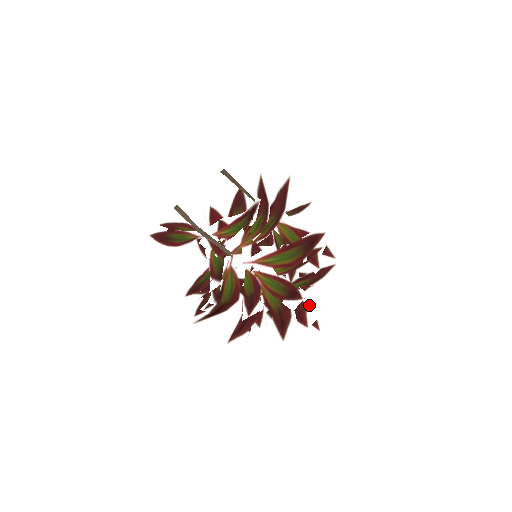
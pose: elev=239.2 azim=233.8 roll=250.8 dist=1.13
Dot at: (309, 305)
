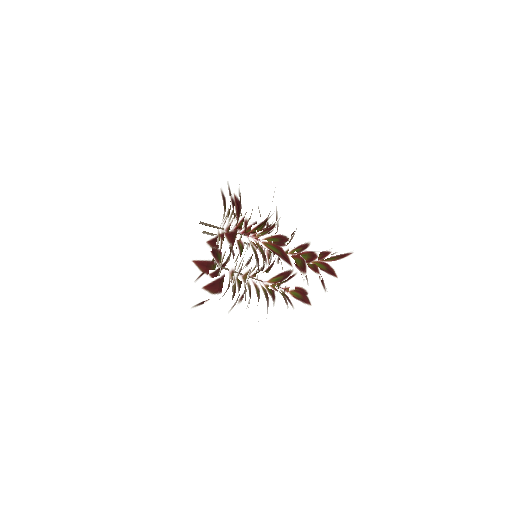
Dot at: occluded
